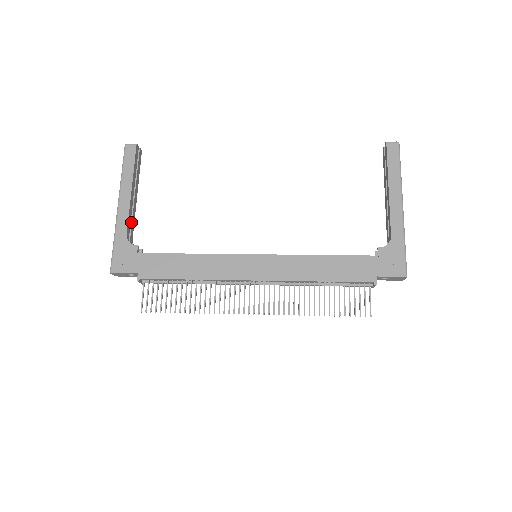
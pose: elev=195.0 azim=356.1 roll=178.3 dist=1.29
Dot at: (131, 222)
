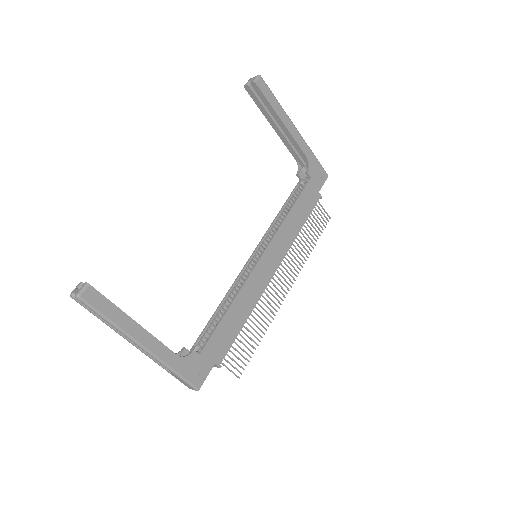
Dot at: occluded
